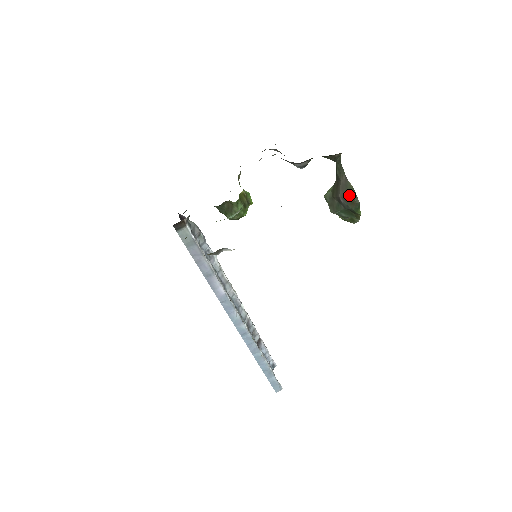
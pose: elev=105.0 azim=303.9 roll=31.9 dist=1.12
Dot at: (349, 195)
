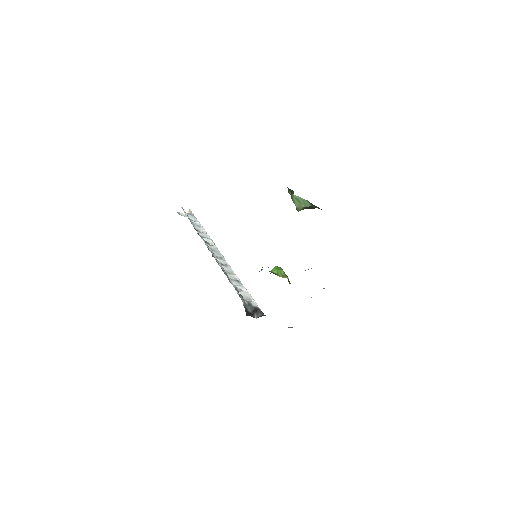
Dot at: occluded
